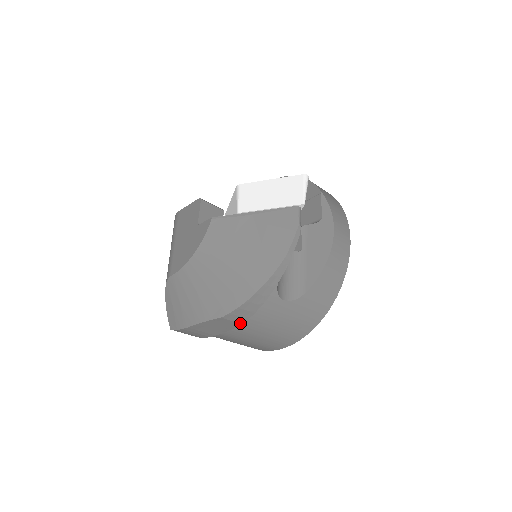
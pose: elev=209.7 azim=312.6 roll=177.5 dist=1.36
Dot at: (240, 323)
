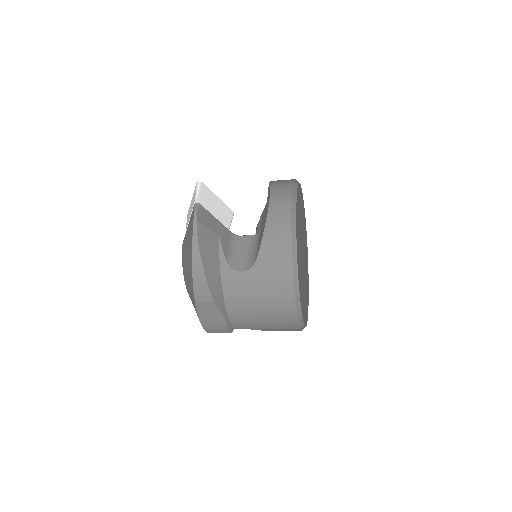
Dot at: (212, 301)
